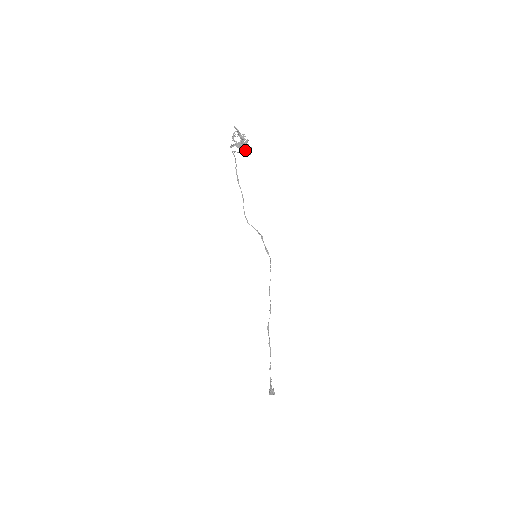
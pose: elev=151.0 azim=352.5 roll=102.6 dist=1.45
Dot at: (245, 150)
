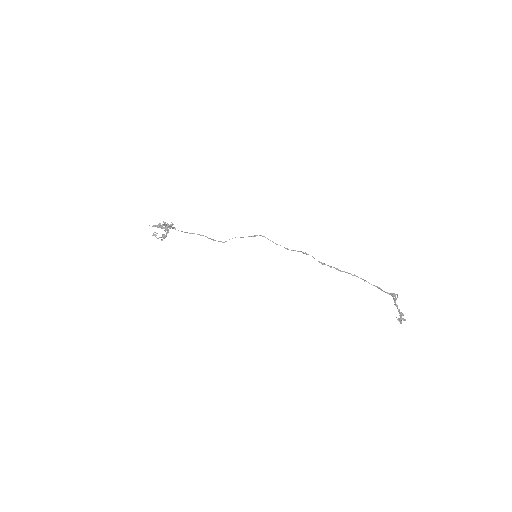
Dot at: (170, 226)
